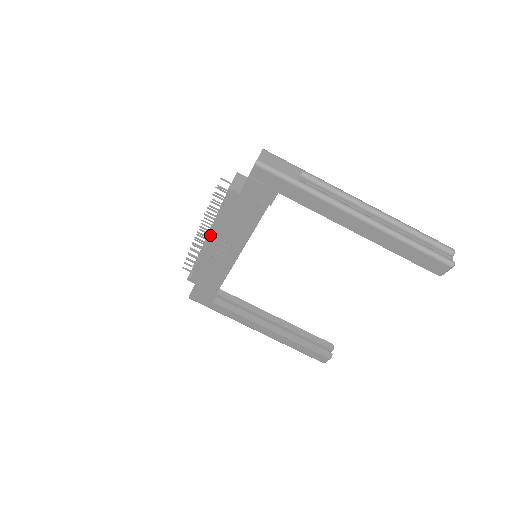
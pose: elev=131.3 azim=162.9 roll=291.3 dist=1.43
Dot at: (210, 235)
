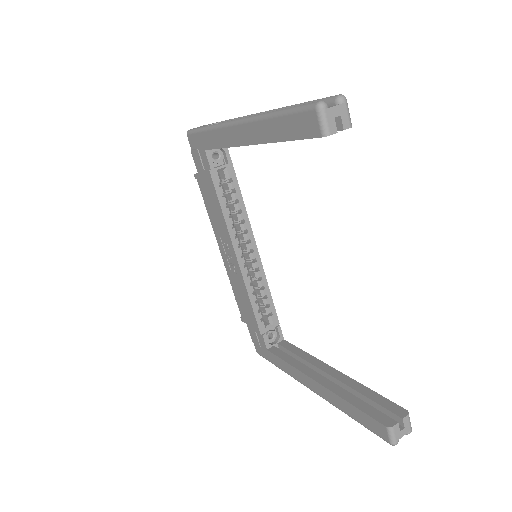
Dot at: (217, 242)
